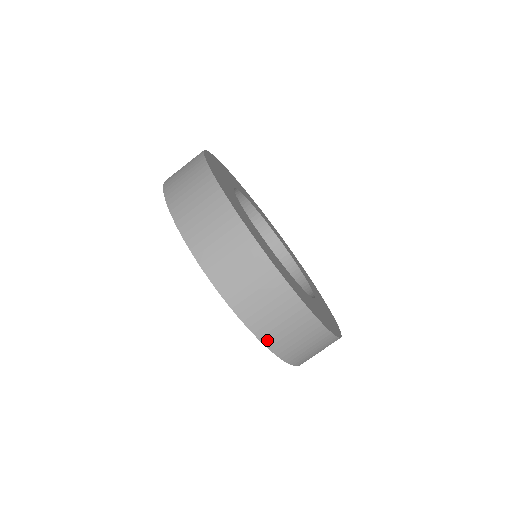
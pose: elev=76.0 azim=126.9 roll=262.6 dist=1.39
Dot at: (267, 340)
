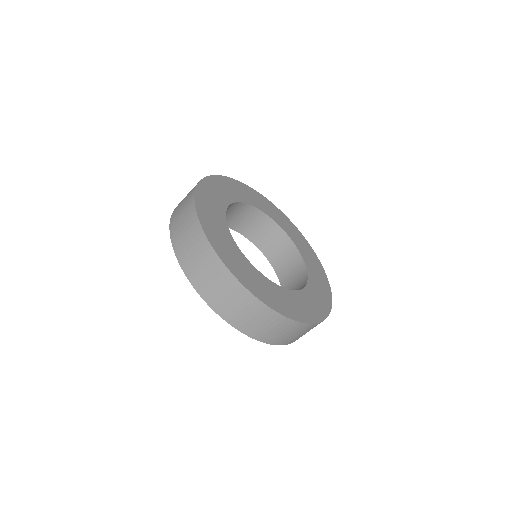
Dot at: (276, 343)
